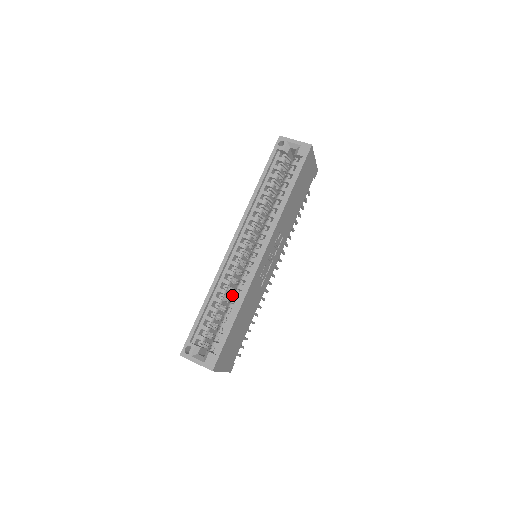
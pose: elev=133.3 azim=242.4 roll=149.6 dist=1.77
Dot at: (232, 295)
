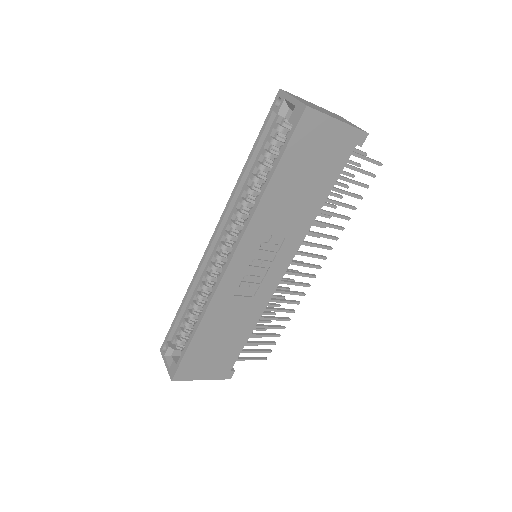
Dot at: occluded
